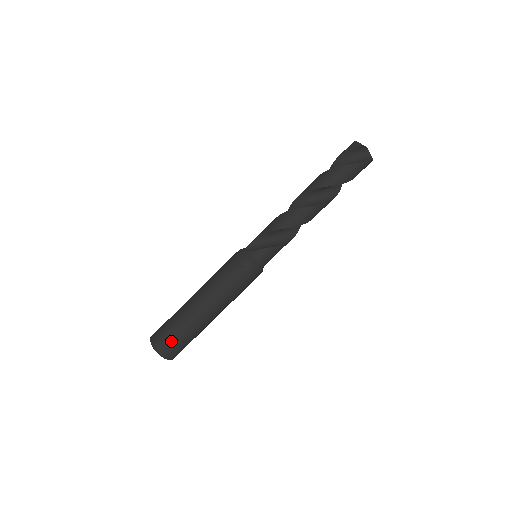
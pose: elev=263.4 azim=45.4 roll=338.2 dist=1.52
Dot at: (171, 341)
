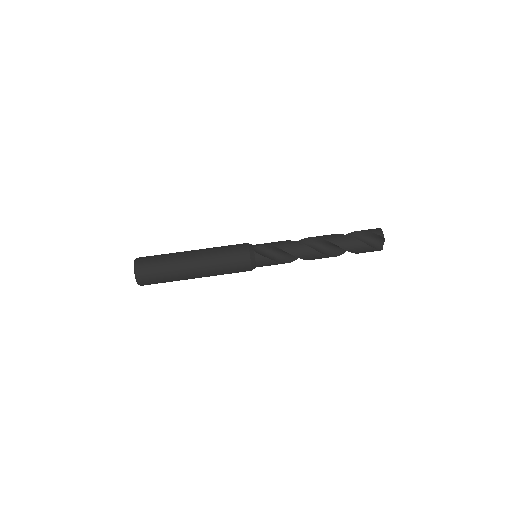
Dot at: (152, 275)
